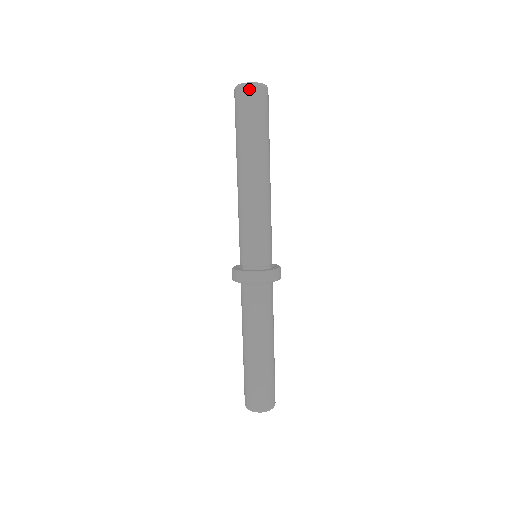
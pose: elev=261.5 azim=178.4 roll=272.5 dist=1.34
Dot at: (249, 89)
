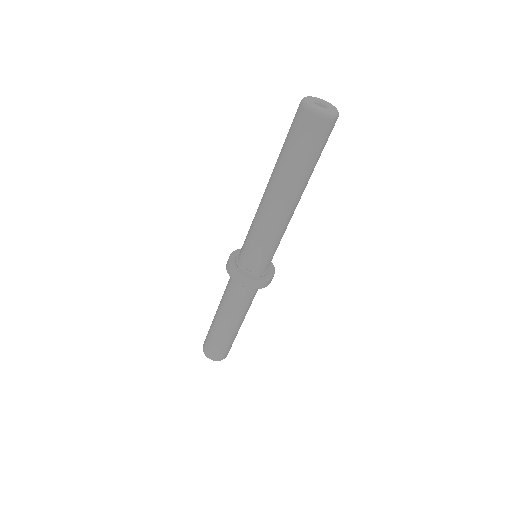
Dot at: (322, 121)
